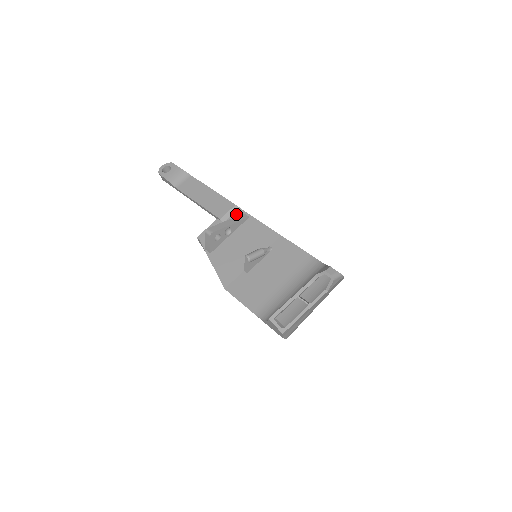
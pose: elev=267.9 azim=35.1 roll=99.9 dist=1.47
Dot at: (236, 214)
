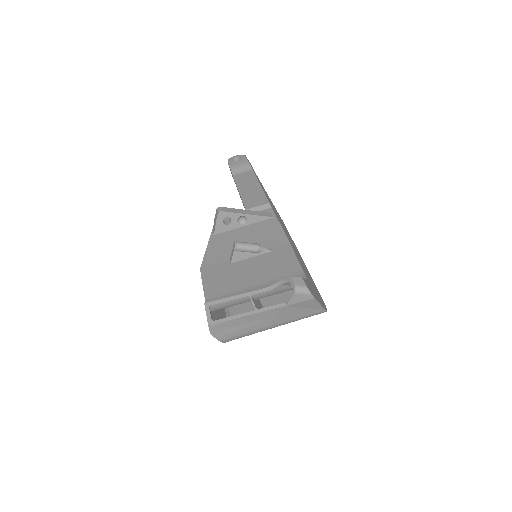
Dot at: (264, 211)
